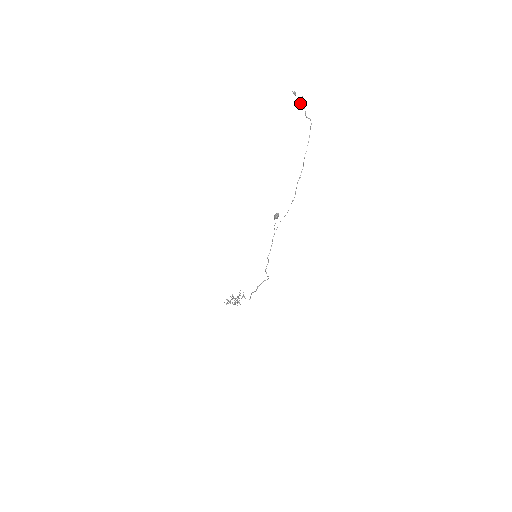
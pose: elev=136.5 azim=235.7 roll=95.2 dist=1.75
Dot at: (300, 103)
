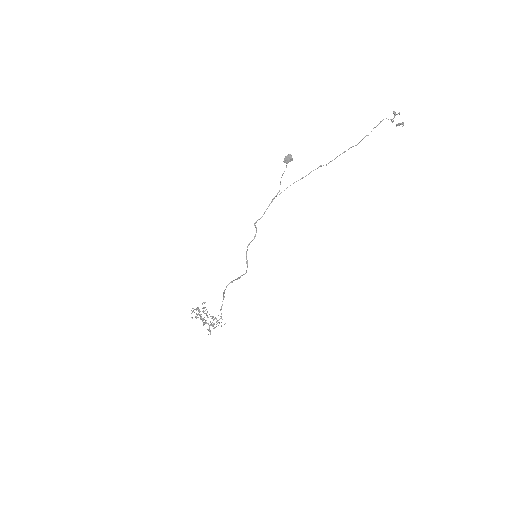
Dot at: (396, 125)
